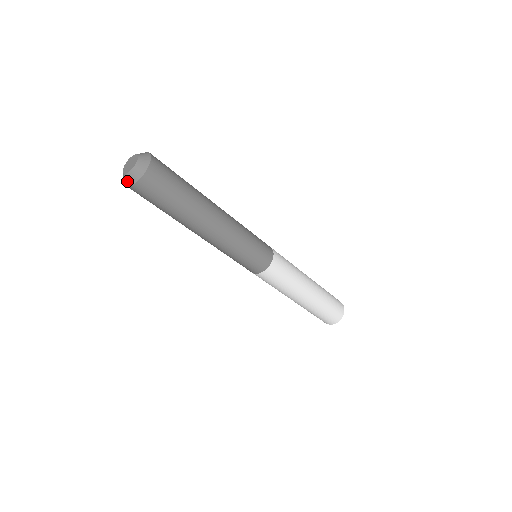
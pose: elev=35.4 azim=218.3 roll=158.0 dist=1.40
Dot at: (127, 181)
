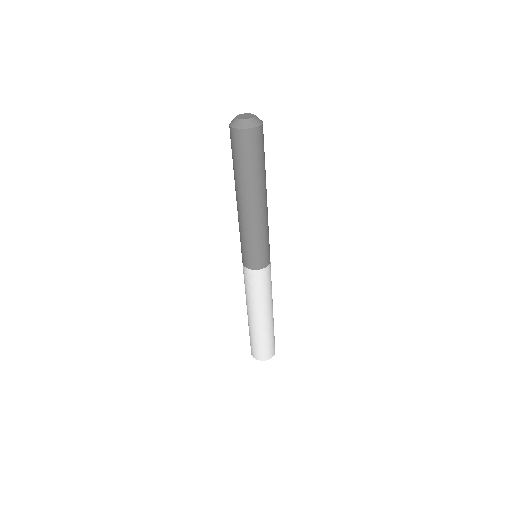
Dot at: (245, 125)
